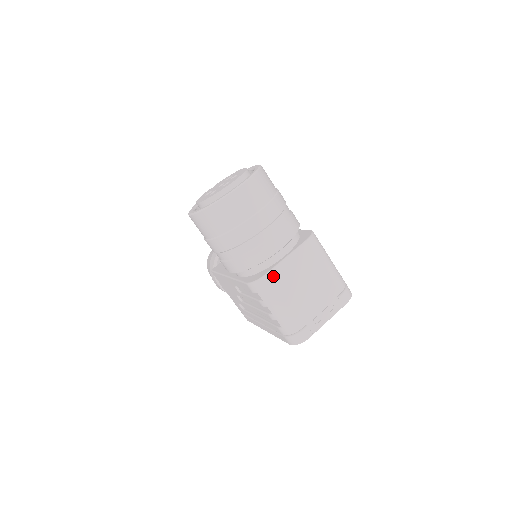
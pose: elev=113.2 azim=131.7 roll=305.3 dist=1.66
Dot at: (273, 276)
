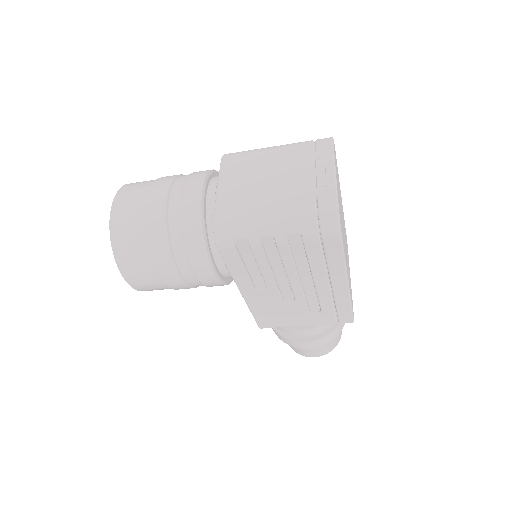
Dot at: (222, 210)
